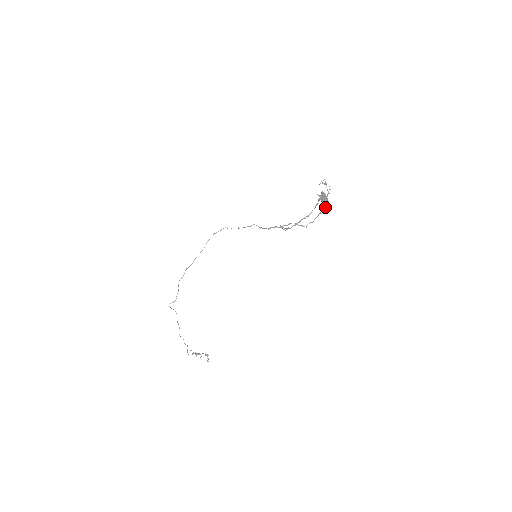
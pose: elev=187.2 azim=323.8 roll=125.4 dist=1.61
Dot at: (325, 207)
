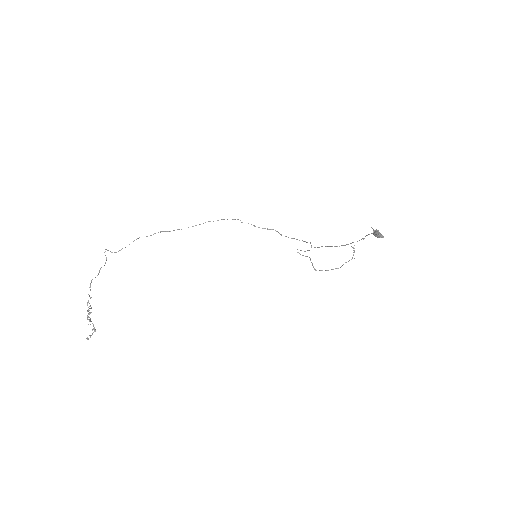
Dot at: (378, 237)
